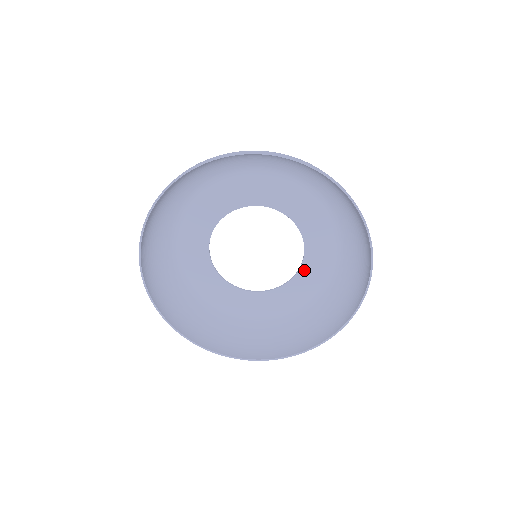
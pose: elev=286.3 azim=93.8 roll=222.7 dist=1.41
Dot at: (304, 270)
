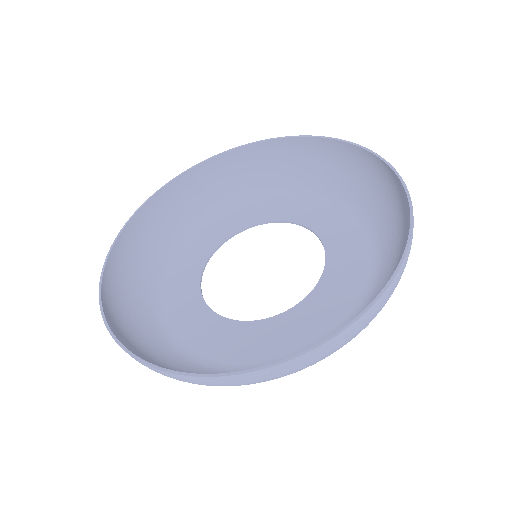
Dot at: (312, 300)
